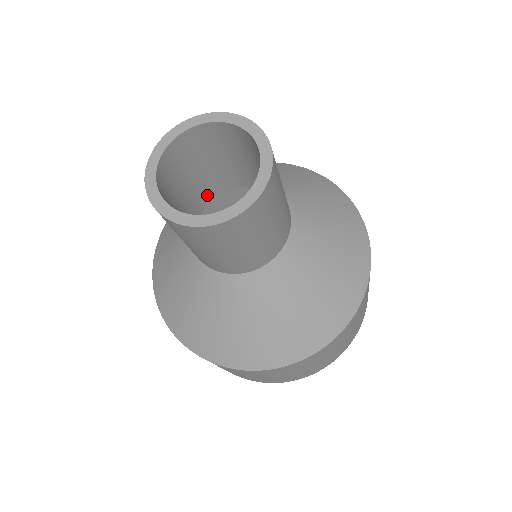
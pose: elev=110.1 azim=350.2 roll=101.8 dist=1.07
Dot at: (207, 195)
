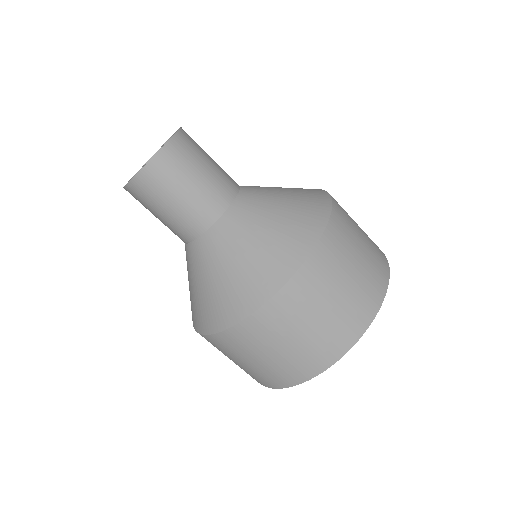
Dot at: occluded
